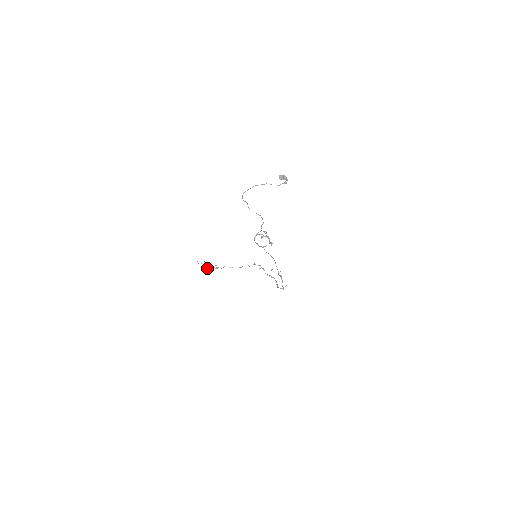
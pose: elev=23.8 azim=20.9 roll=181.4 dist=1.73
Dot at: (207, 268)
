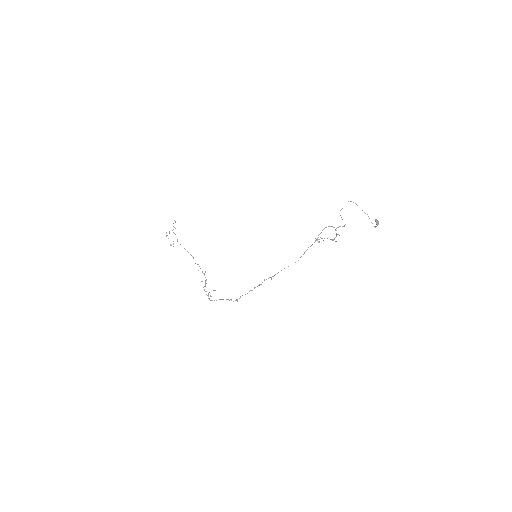
Dot at: (167, 235)
